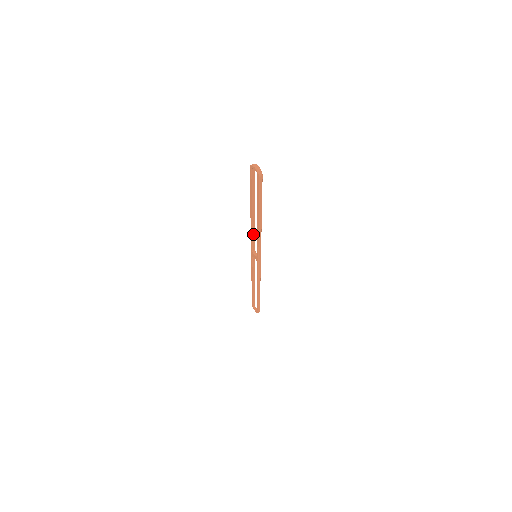
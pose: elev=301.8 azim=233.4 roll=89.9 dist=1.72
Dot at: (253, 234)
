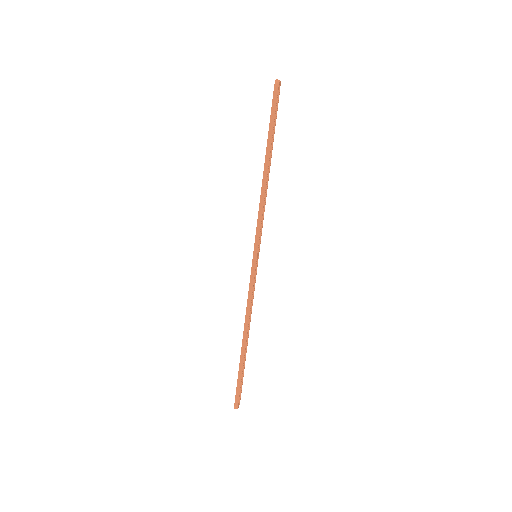
Dot at: occluded
